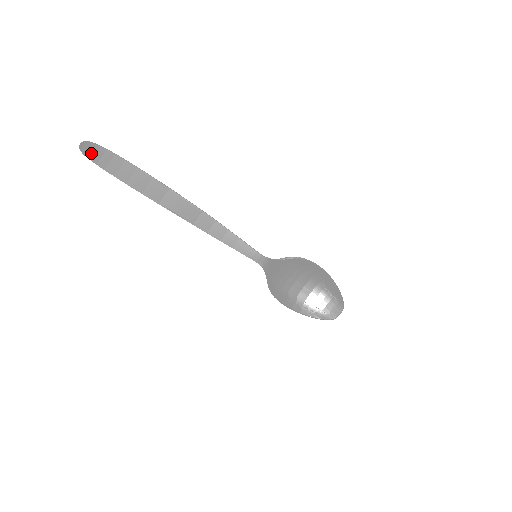
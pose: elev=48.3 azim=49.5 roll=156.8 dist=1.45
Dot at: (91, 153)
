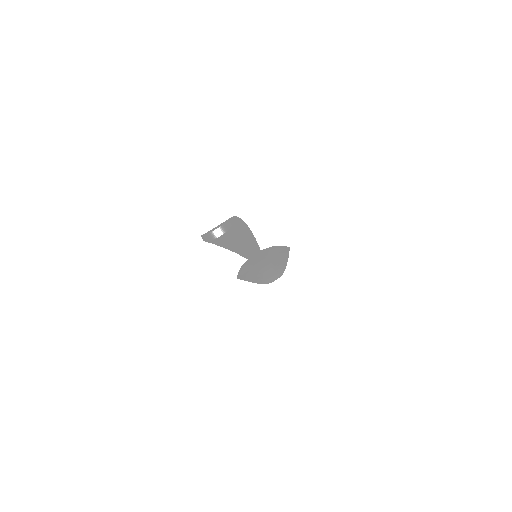
Dot at: occluded
